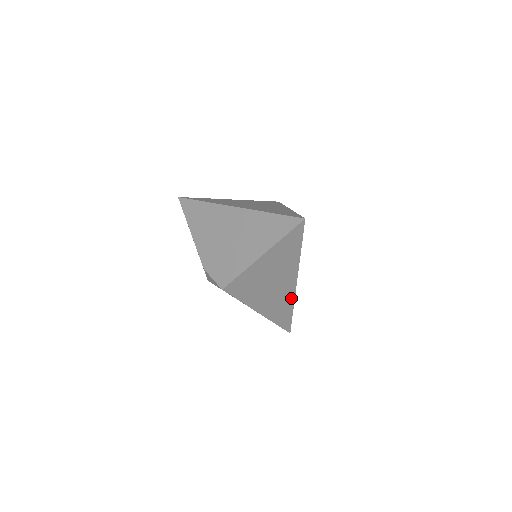
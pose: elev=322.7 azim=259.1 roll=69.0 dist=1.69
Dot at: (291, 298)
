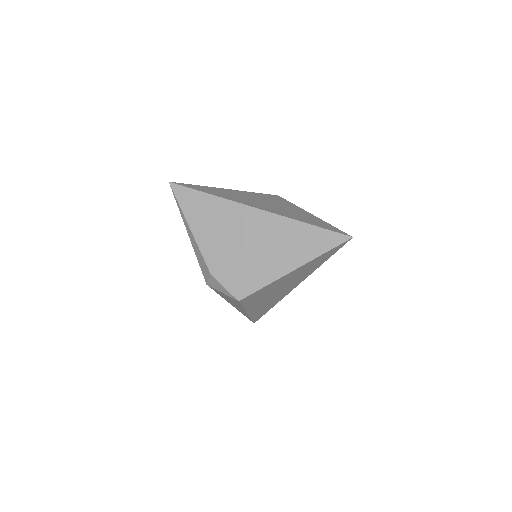
Dot at: (281, 298)
